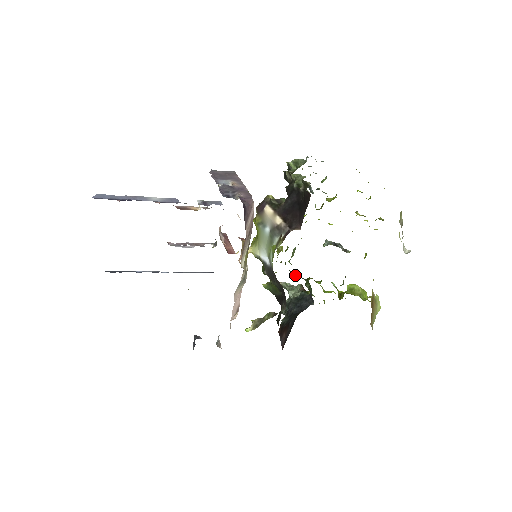
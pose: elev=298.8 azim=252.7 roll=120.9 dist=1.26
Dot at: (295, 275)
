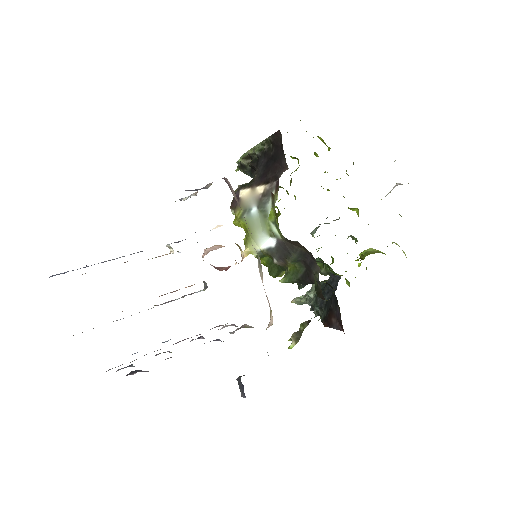
Dot at: occluded
